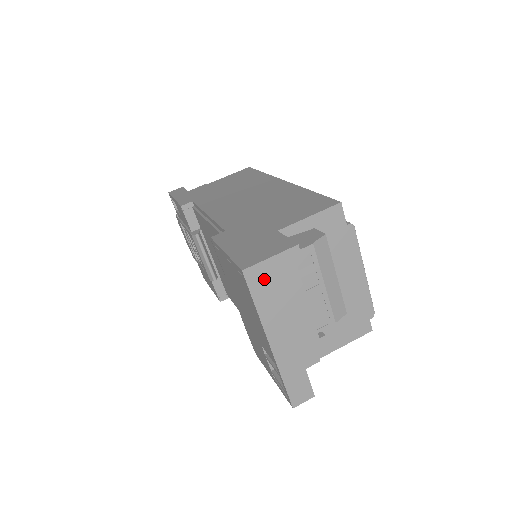
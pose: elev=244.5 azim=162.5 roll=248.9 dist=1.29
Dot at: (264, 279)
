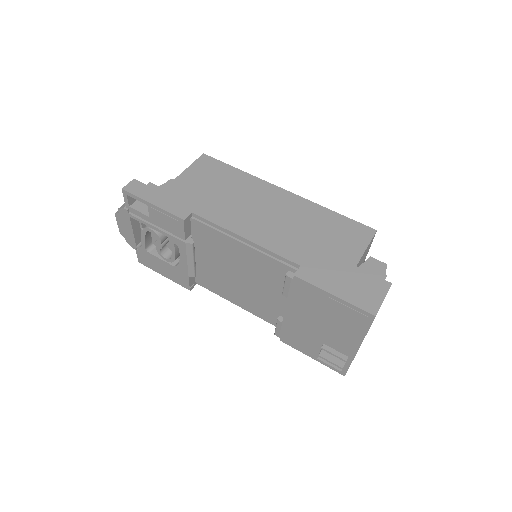
Dot at: occluded
